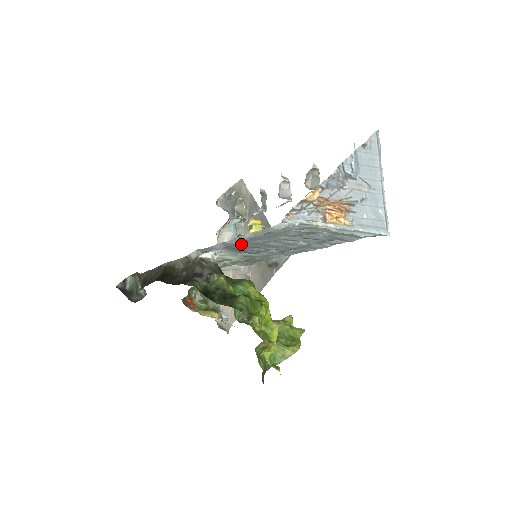
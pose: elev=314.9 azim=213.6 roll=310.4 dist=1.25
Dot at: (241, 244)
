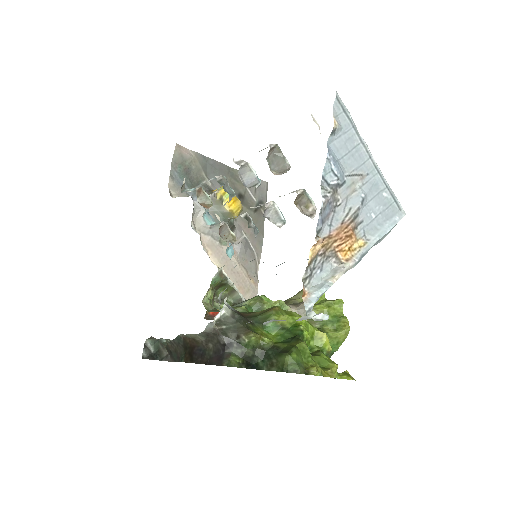
Dot at: occluded
